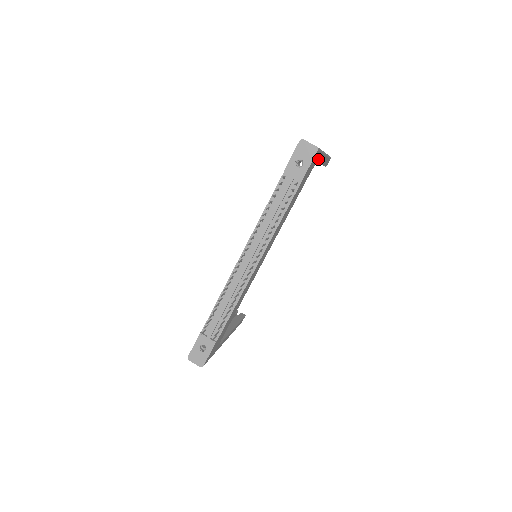
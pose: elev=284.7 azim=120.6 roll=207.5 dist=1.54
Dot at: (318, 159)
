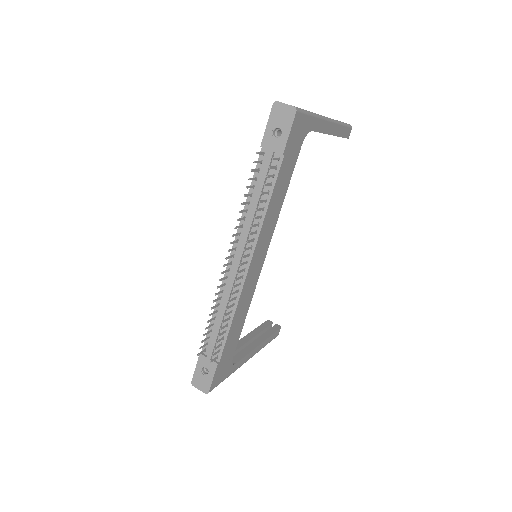
Dot at: (311, 125)
